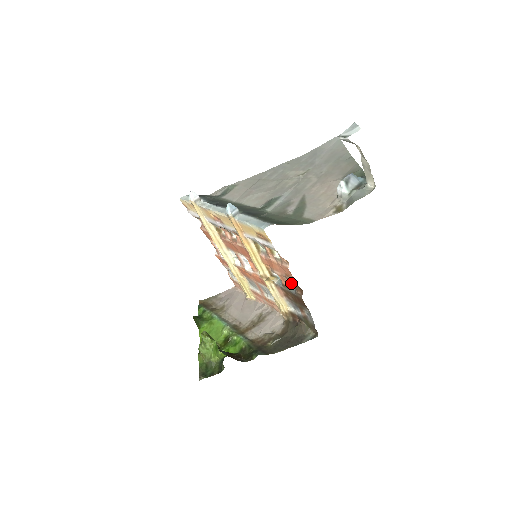
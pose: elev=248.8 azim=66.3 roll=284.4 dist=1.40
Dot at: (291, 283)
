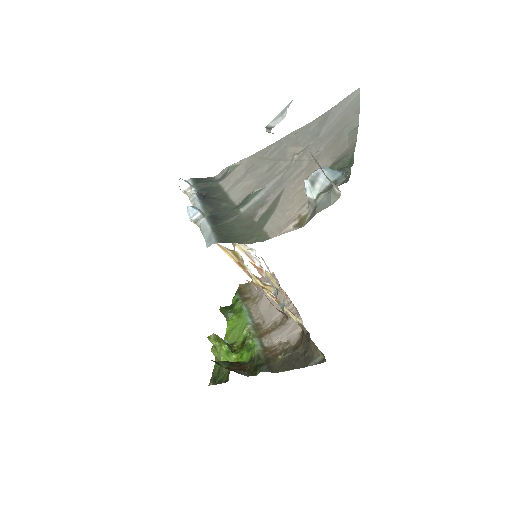
Dot at: occluded
